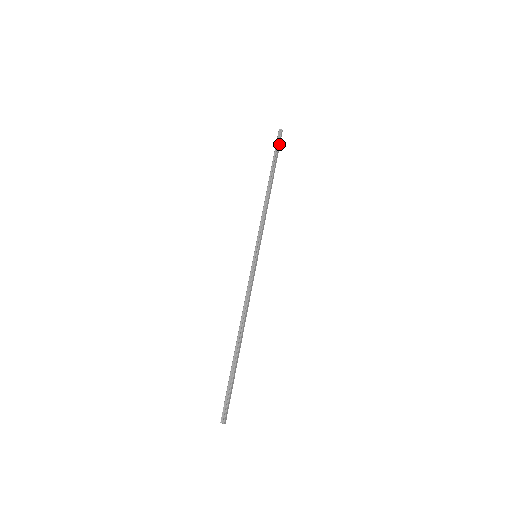
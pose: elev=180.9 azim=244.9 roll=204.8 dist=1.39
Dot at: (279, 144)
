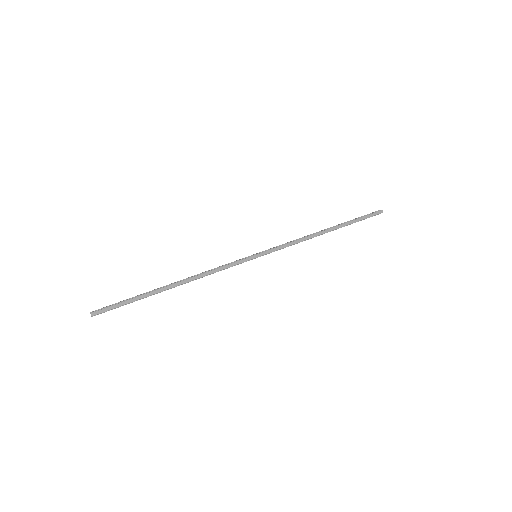
Dot at: (368, 216)
